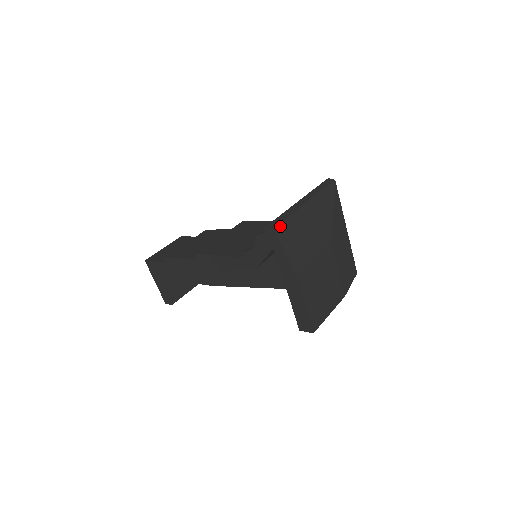
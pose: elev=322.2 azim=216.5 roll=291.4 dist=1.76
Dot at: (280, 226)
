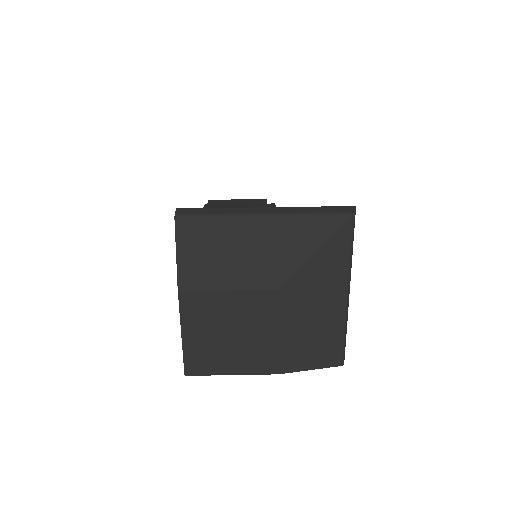
Dot at: (188, 217)
